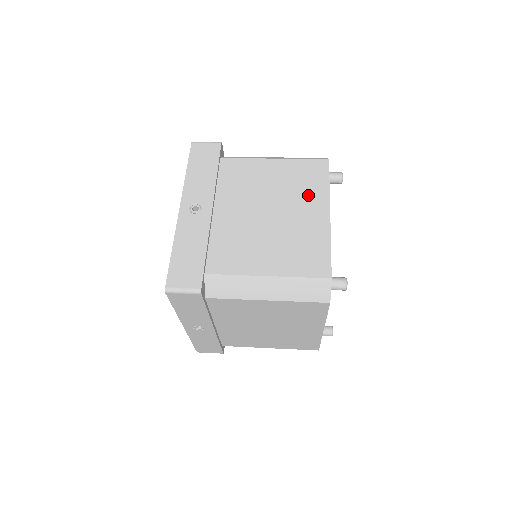
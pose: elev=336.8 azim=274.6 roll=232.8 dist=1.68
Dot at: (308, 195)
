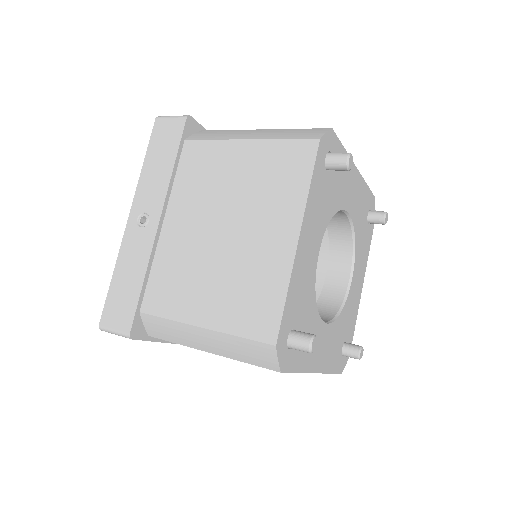
Dot at: (276, 204)
